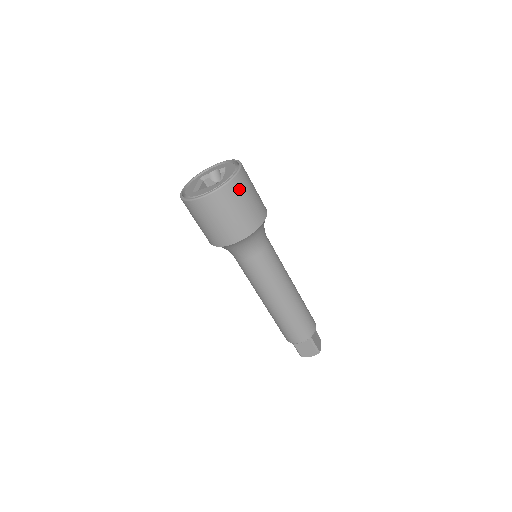
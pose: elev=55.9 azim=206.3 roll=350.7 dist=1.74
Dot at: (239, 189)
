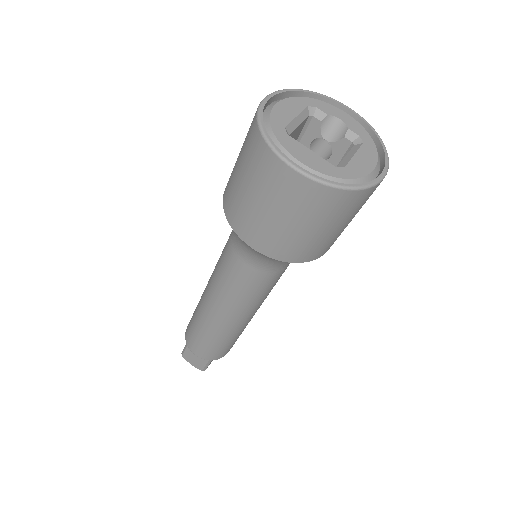
Dot at: (351, 207)
